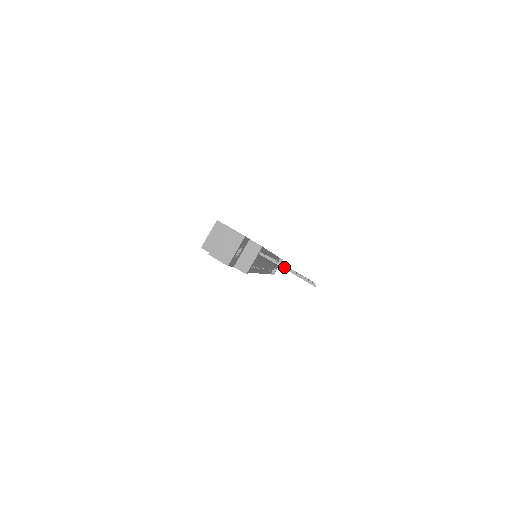
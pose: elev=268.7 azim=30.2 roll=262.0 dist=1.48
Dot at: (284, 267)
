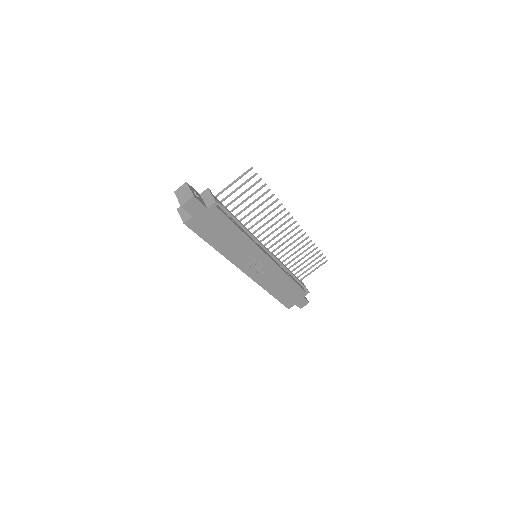
Dot at: (231, 184)
